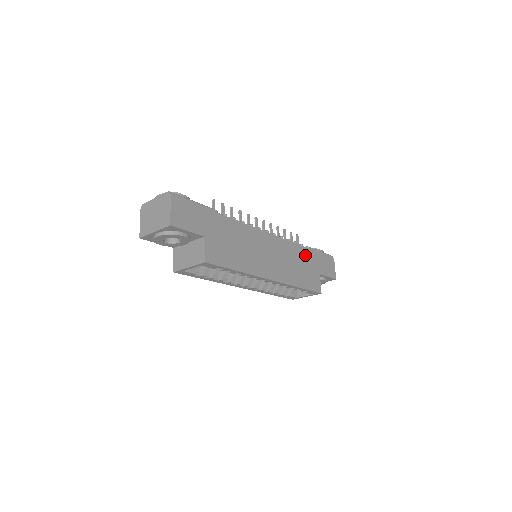
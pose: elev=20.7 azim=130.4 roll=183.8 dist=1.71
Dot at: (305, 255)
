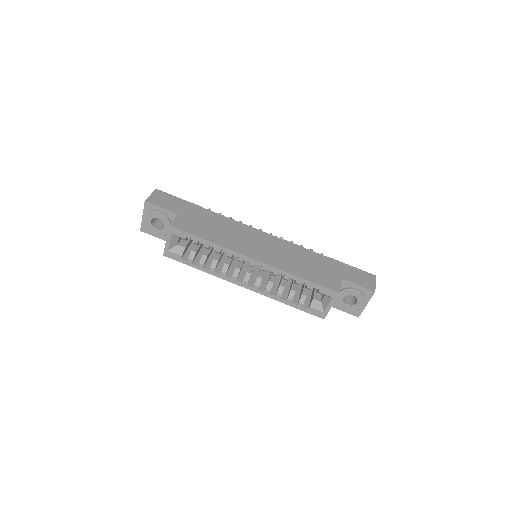
Dot at: (319, 259)
